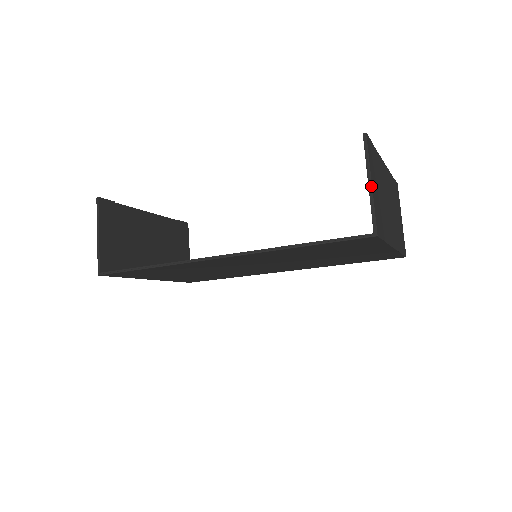
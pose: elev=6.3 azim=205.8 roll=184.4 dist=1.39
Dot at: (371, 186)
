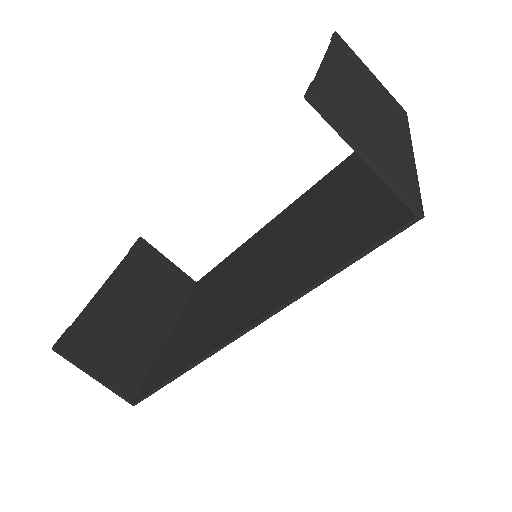
Dot at: (371, 163)
